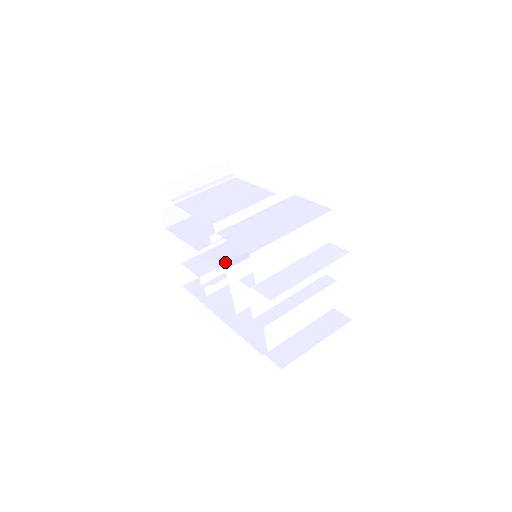
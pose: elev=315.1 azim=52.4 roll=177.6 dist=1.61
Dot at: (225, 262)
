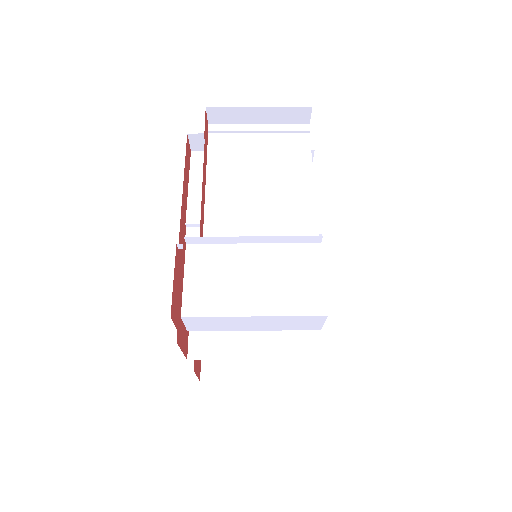
Dot at: occluded
